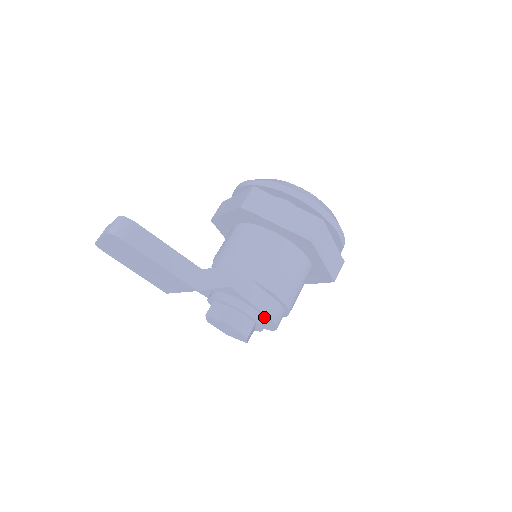
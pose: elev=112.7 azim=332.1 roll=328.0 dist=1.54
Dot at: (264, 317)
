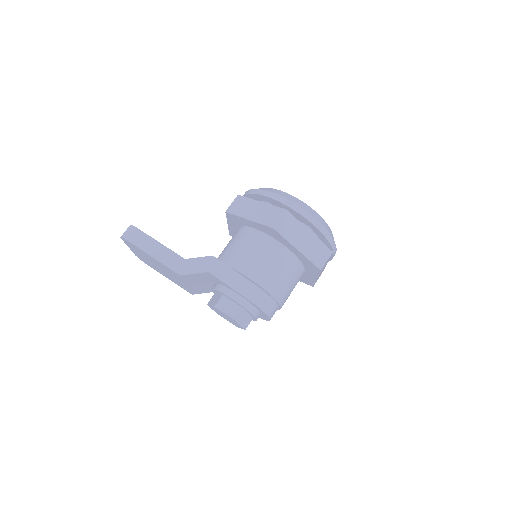
Dot at: (249, 302)
